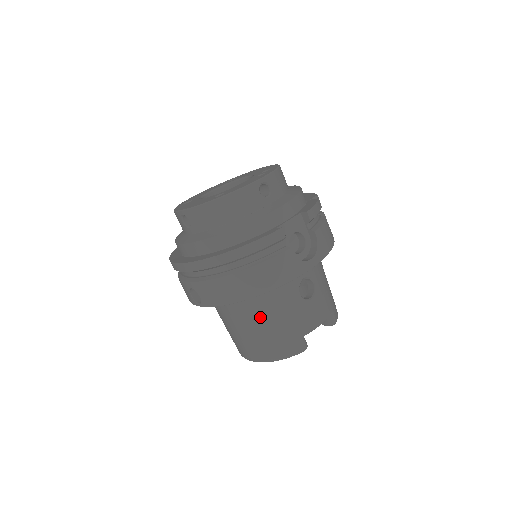
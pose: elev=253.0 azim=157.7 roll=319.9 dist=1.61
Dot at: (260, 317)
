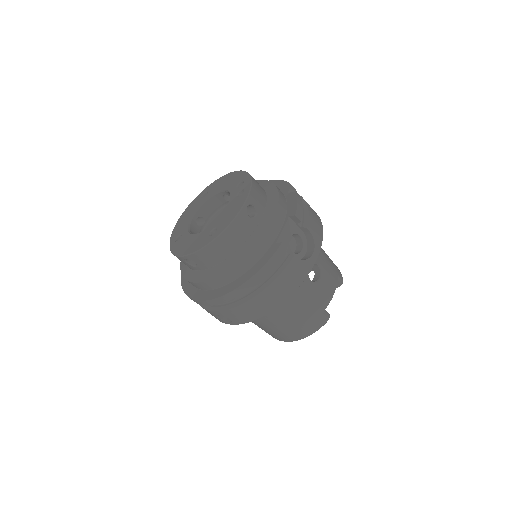
Dot at: (285, 312)
